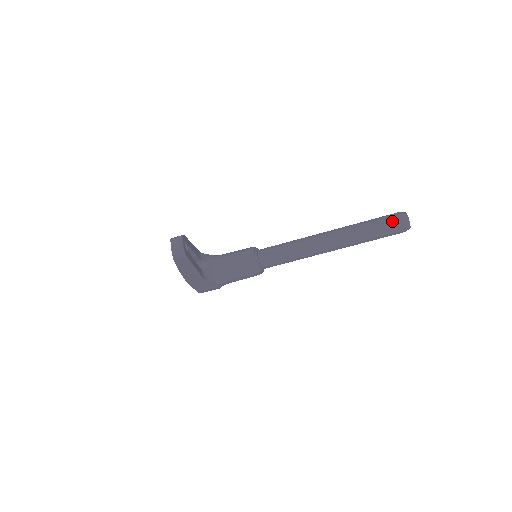
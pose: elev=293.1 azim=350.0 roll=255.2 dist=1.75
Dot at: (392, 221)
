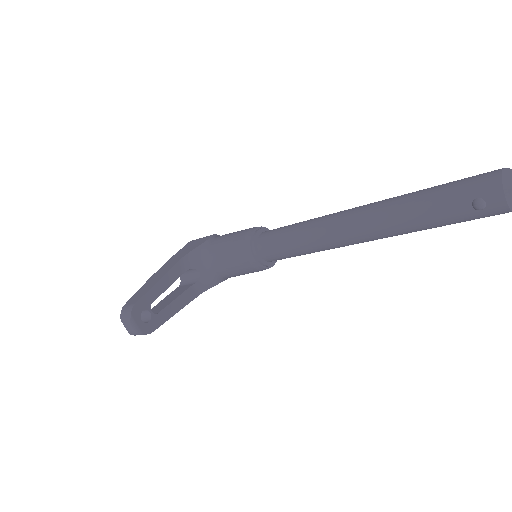
Dot at: (481, 207)
